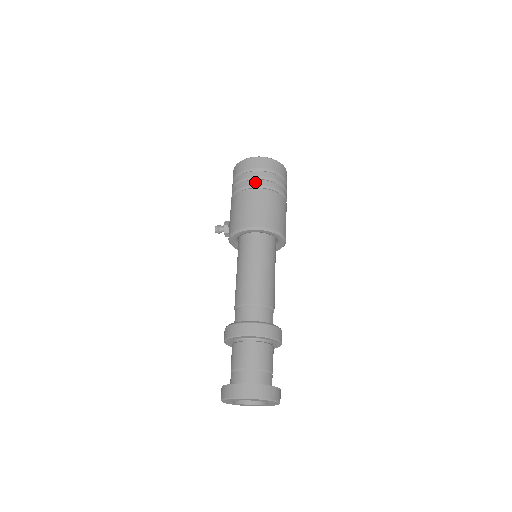
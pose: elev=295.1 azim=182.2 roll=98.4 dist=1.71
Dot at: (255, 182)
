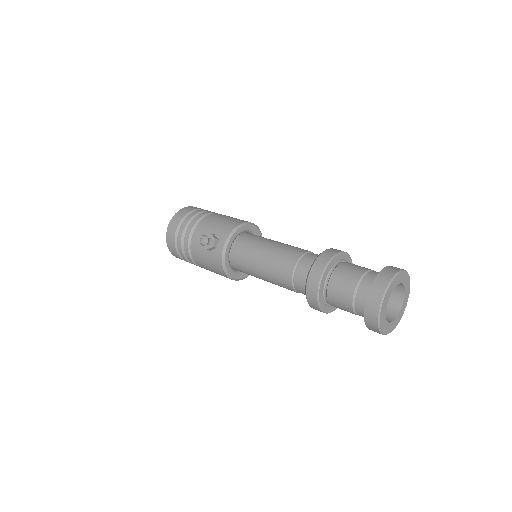
Dot at: occluded
